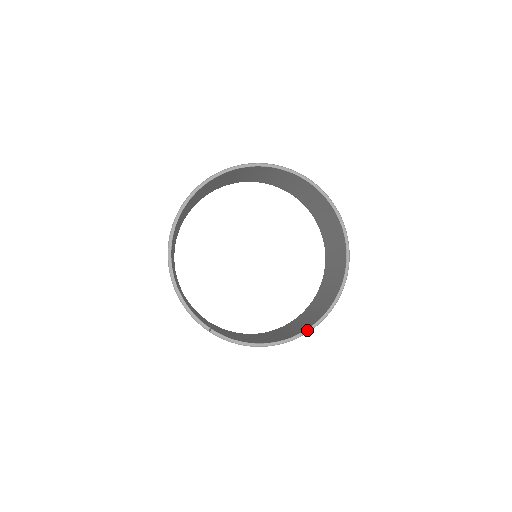
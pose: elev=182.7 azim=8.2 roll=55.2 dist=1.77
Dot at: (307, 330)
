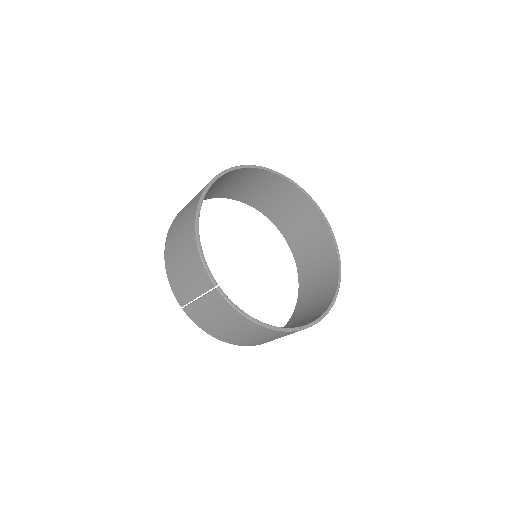
Dot at: (300, 327)
